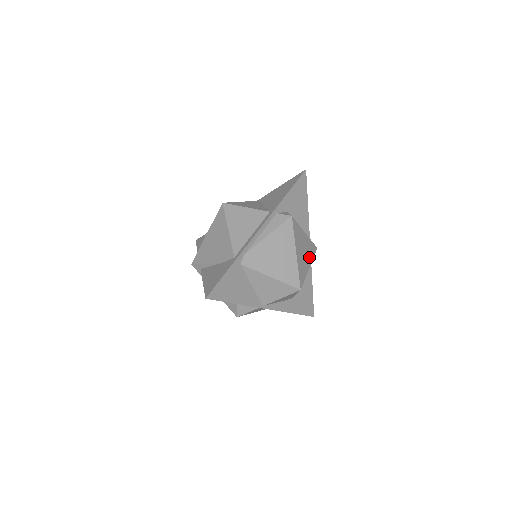
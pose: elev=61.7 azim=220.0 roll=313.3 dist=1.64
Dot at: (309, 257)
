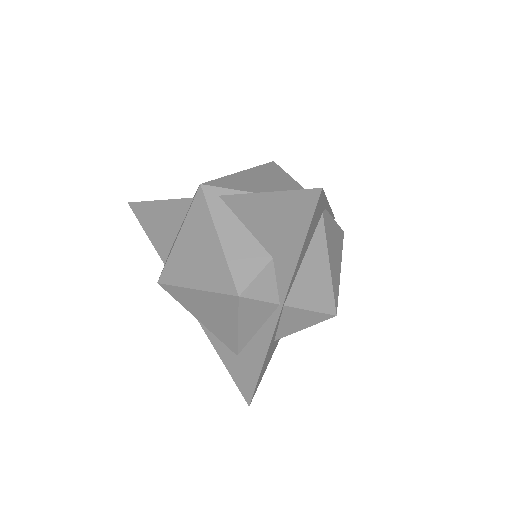
Dot at: occluded
